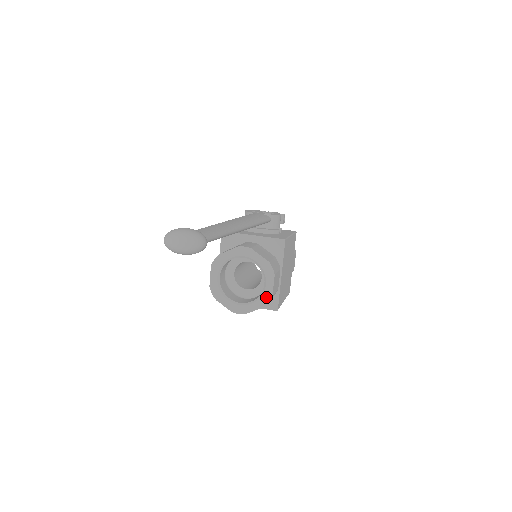
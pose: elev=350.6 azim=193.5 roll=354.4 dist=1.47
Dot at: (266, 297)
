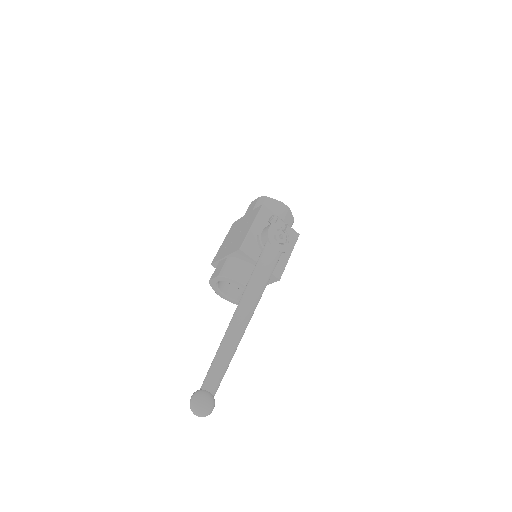
Dot at: occluded
